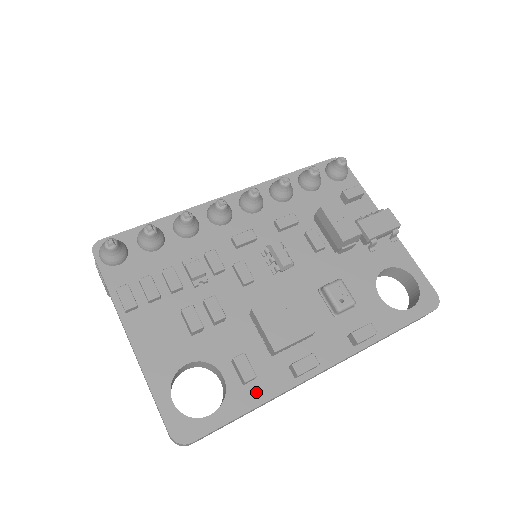
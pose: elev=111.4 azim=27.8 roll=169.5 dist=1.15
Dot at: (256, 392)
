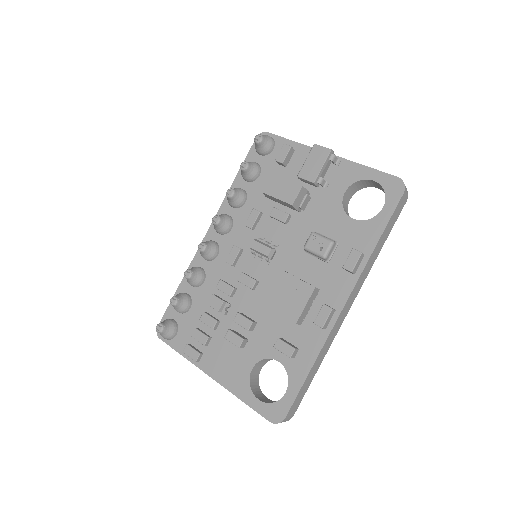
Dot at: (305, 357)
